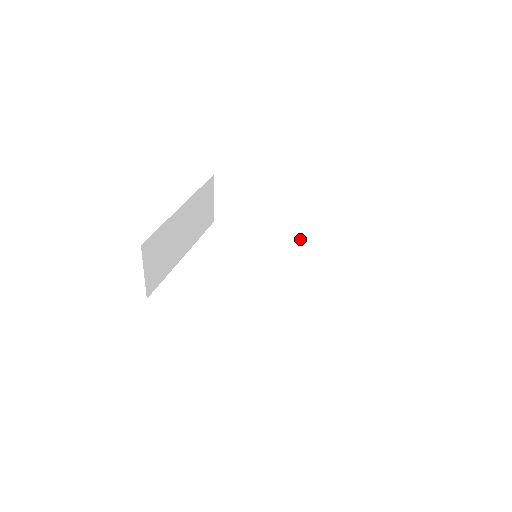
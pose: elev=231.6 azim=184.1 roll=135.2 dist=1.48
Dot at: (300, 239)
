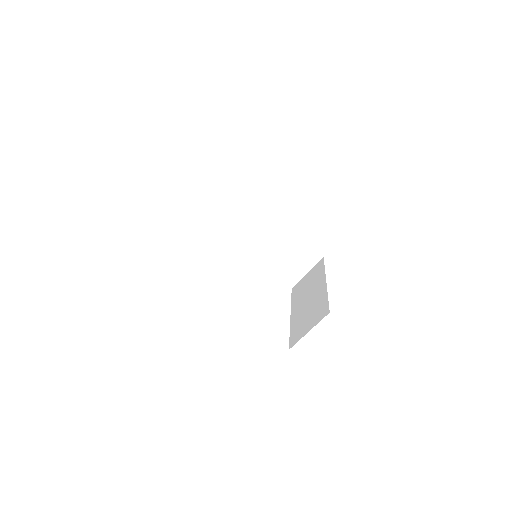
Dot at: (267, 255)
